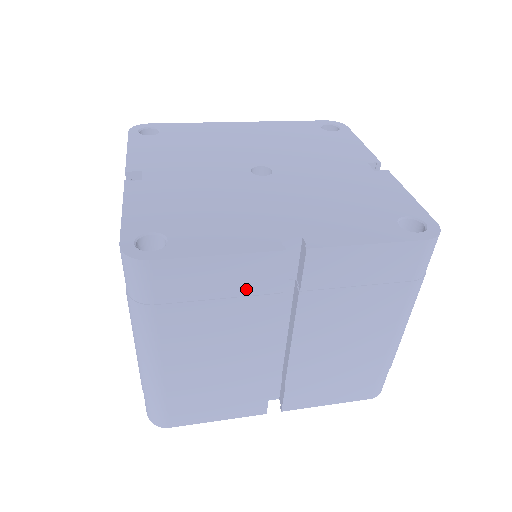
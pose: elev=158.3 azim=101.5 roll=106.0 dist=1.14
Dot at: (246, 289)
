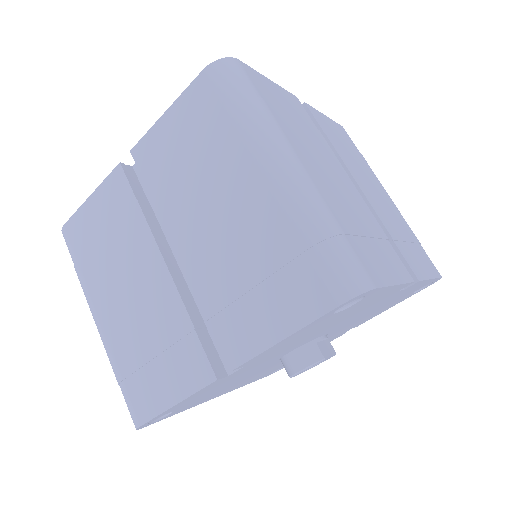
Dot at: (300, 117)
